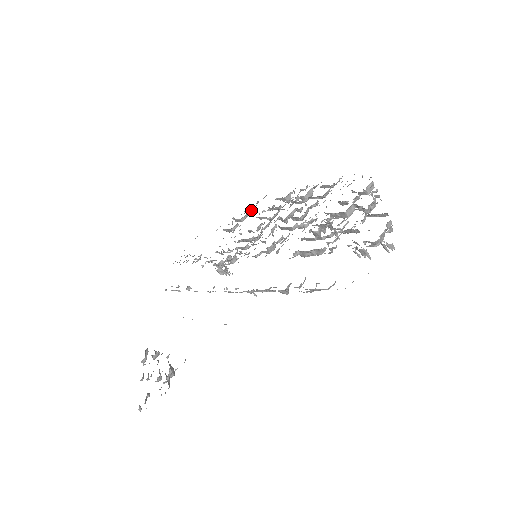
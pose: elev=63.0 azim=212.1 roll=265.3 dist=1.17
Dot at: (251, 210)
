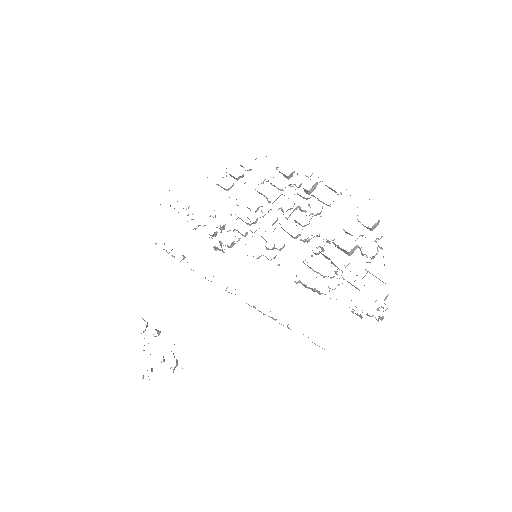
Dot at: (248, 170)
